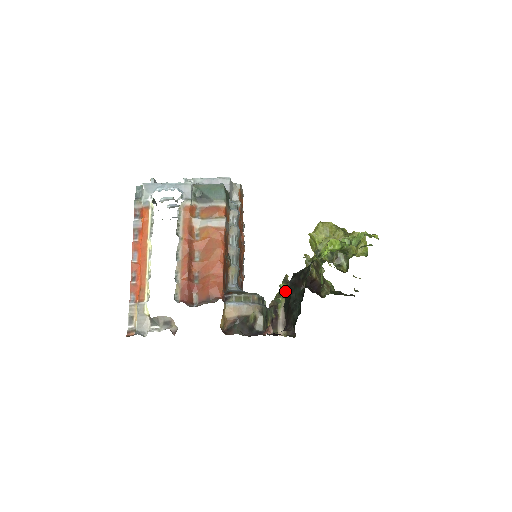
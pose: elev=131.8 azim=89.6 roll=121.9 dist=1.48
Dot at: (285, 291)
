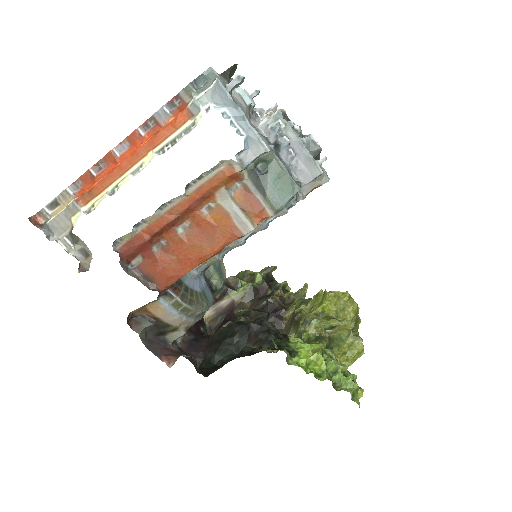
Dot at: (253, 287)
